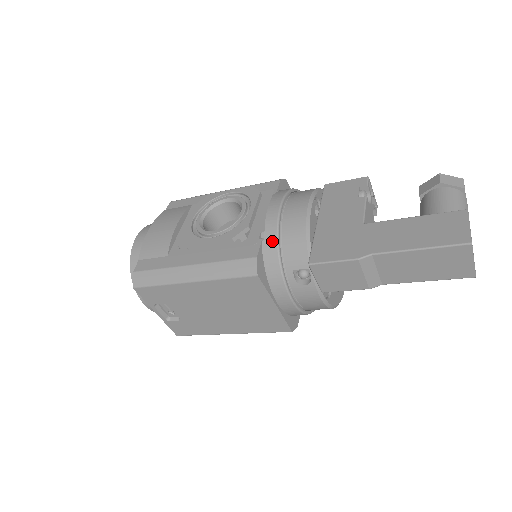
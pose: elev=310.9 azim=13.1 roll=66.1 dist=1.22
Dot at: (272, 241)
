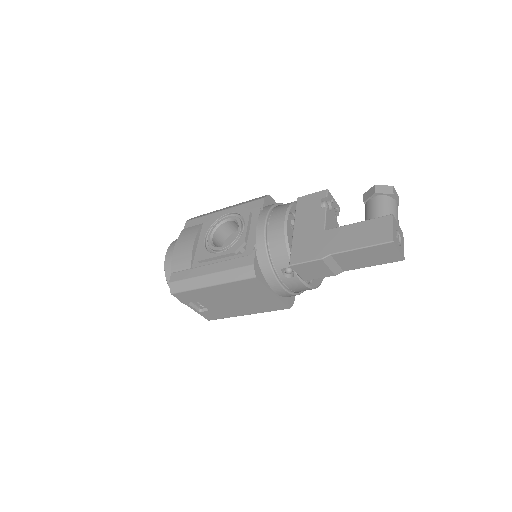
Dot at: (263, 251)
